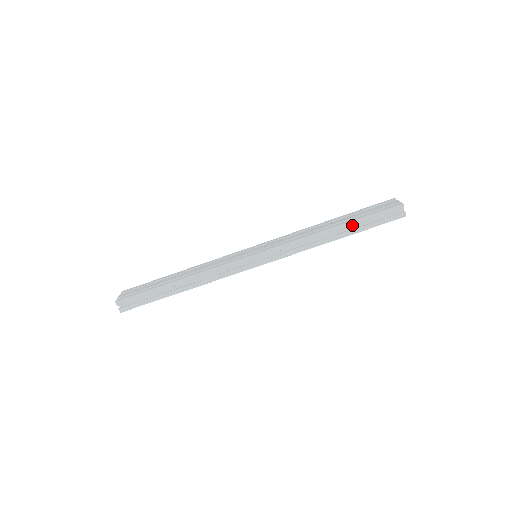
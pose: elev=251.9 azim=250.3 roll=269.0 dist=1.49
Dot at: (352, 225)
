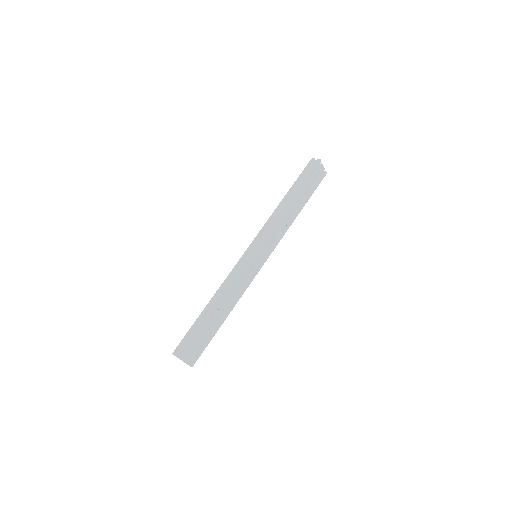
Dot at: (293, 188)
